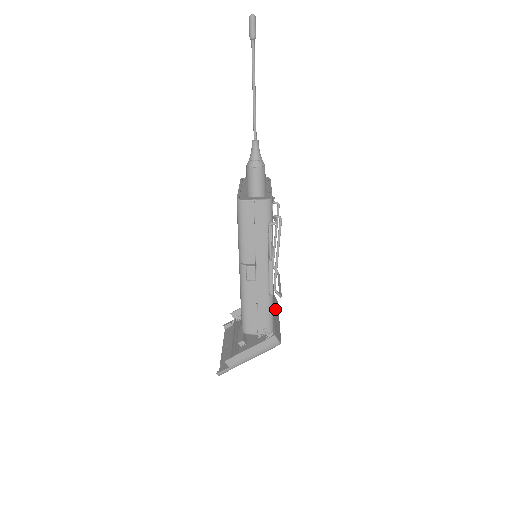
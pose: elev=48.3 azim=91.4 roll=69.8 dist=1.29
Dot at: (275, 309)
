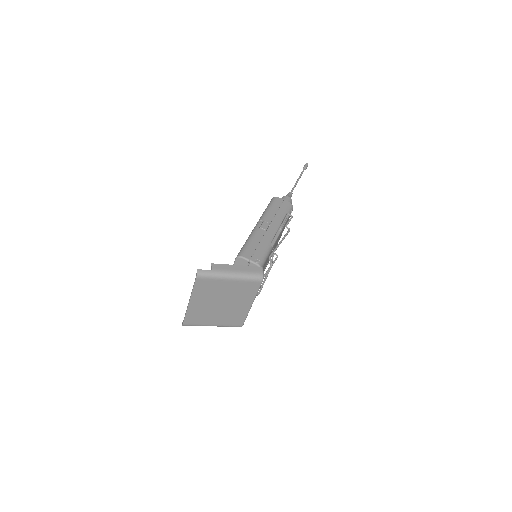
Dot at: occluded
